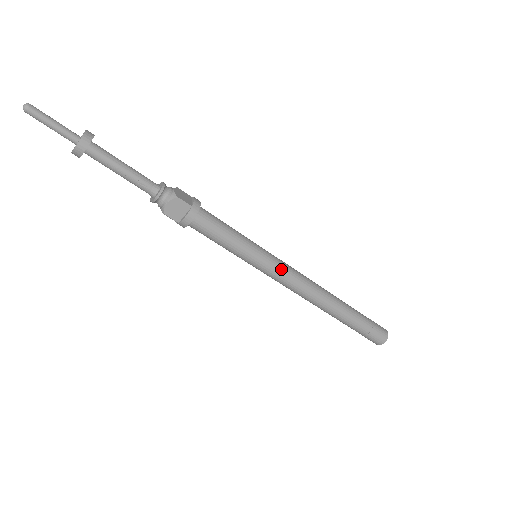
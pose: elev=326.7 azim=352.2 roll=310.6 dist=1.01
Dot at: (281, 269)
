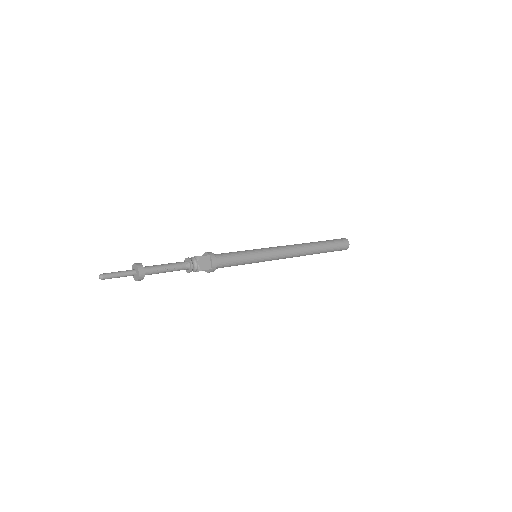
Dot at: (272, 250)
